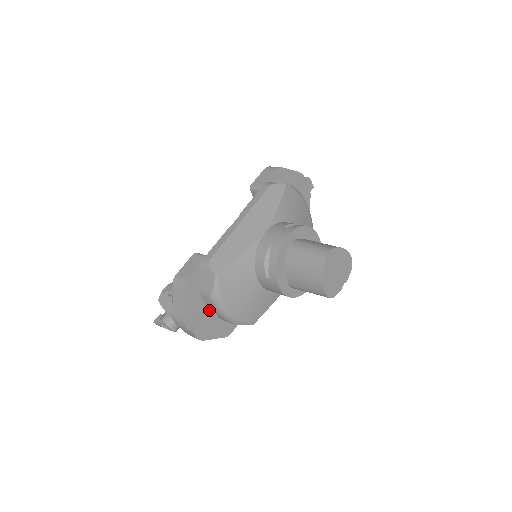
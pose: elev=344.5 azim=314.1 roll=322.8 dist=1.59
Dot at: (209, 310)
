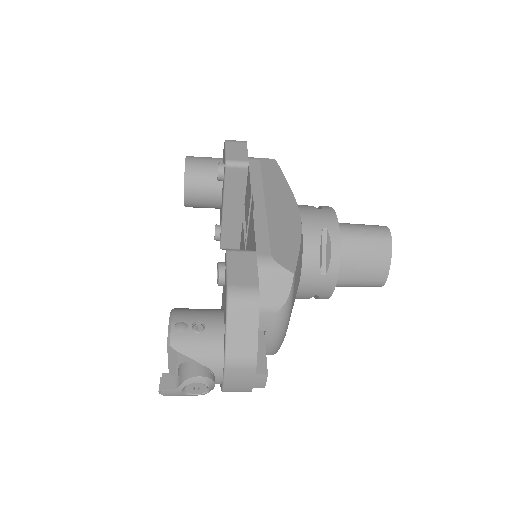
Dot at: (264, 337)
